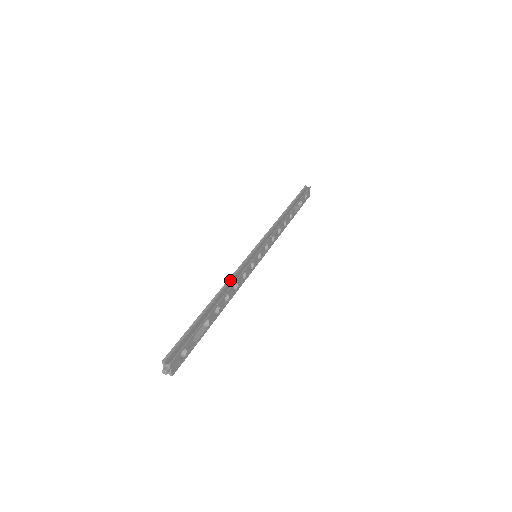
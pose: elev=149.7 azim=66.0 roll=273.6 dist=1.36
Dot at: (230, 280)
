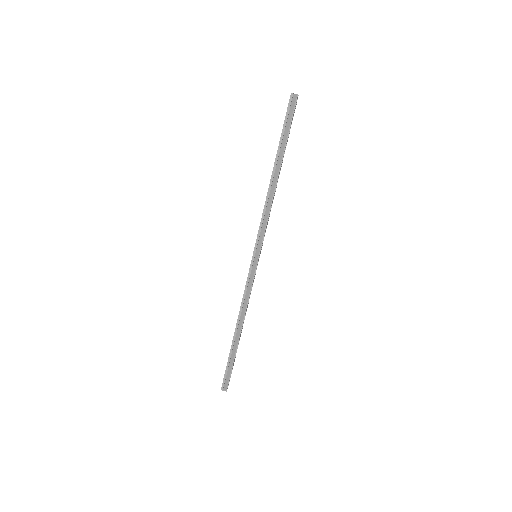
Dot at: (242, 305)
